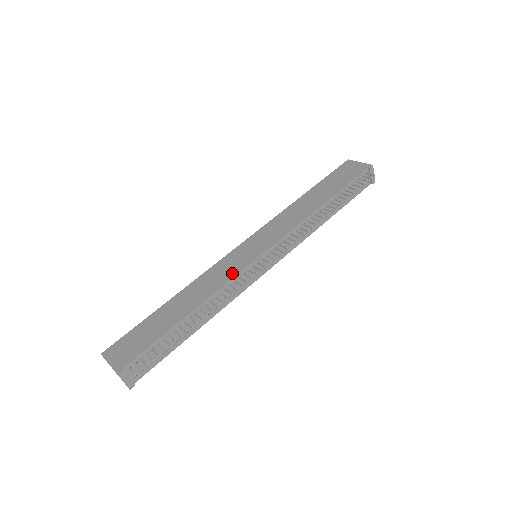
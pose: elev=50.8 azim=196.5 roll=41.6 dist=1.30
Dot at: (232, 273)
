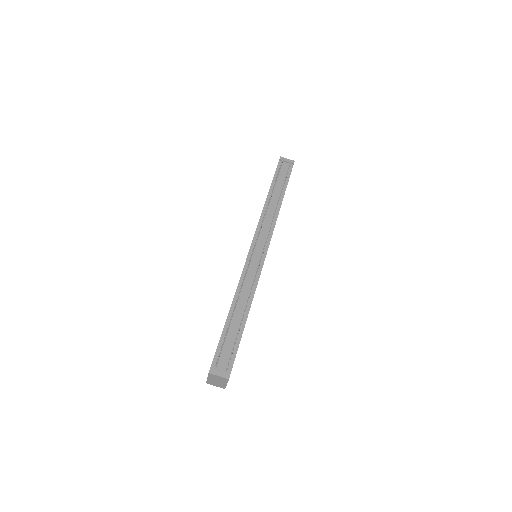
Dot at: (242, 272)
